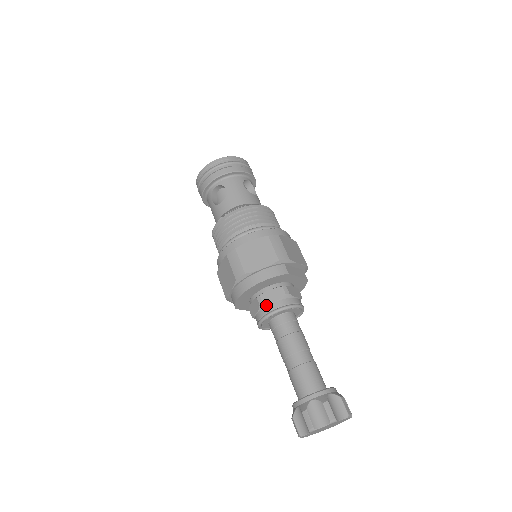
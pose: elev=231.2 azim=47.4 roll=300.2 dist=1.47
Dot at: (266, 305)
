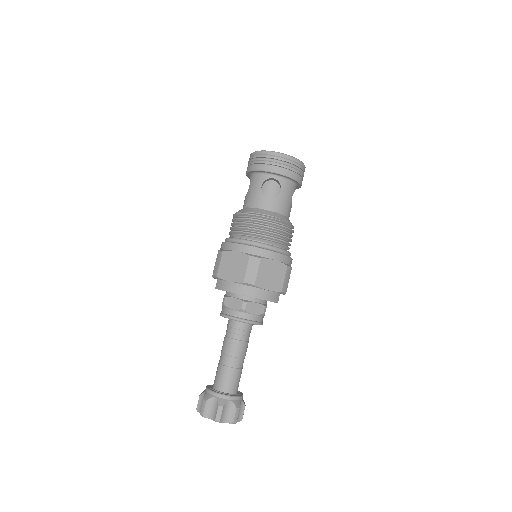
Dot at: (246, 312)
